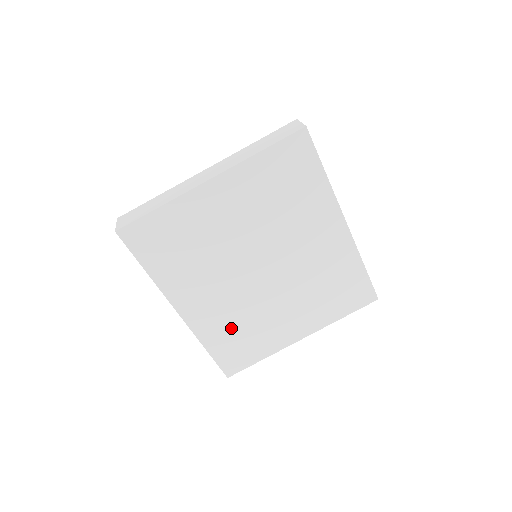
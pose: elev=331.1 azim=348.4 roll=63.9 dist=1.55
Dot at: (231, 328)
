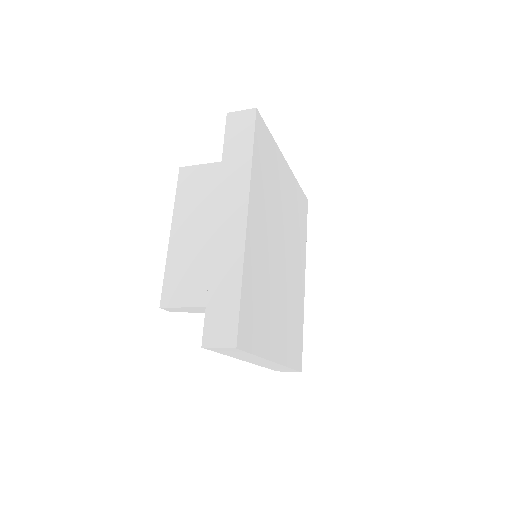
Dot at: (258, 284)
